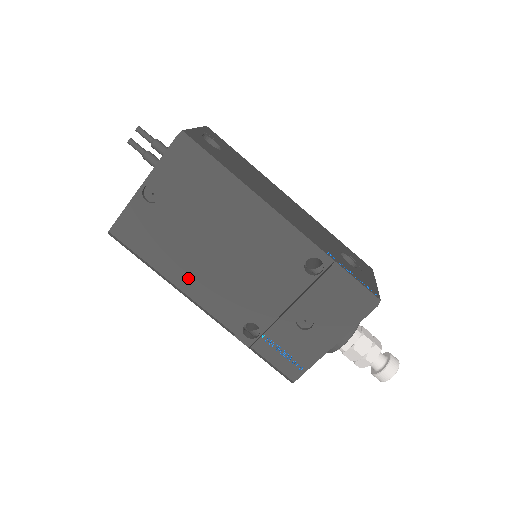
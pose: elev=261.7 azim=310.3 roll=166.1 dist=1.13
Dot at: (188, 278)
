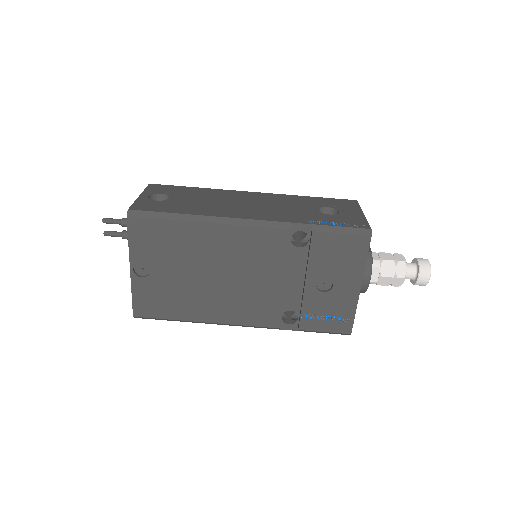
Dot at: (214, 311)
